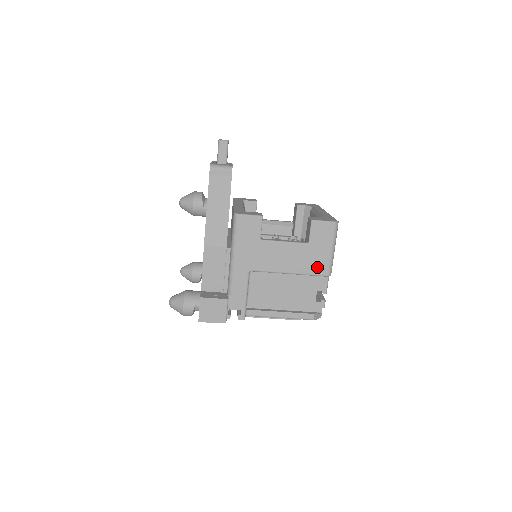
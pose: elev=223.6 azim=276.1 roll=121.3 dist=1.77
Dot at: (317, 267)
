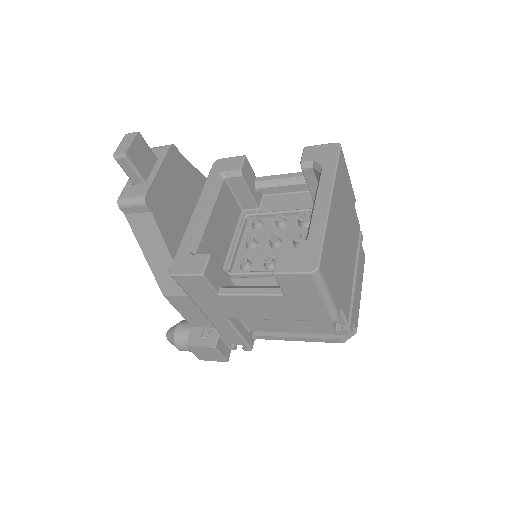
Dot at: (311, 314)
